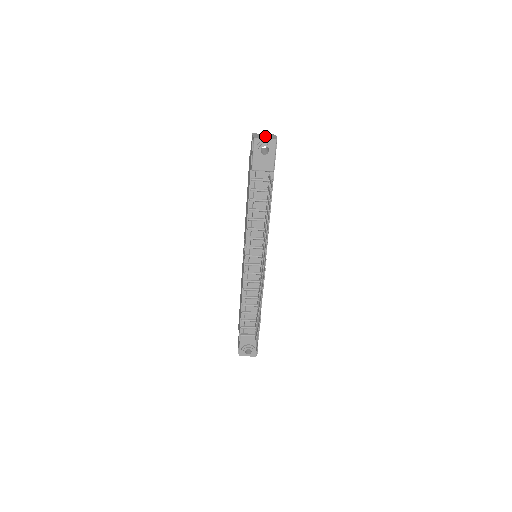
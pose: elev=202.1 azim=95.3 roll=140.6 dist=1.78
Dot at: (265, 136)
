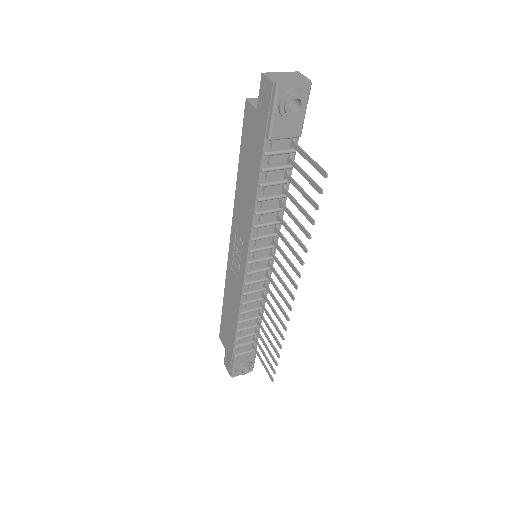
Dot at: (289, 78)
